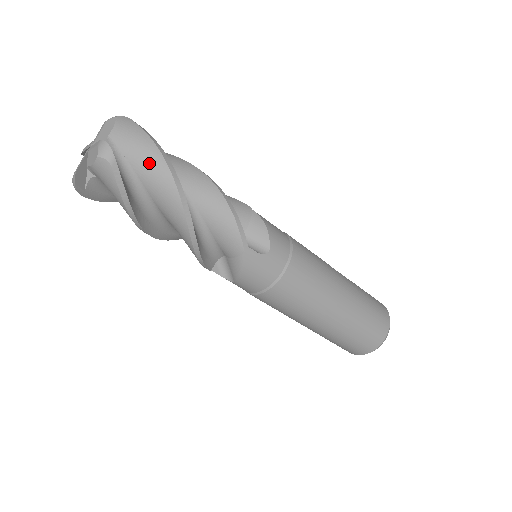
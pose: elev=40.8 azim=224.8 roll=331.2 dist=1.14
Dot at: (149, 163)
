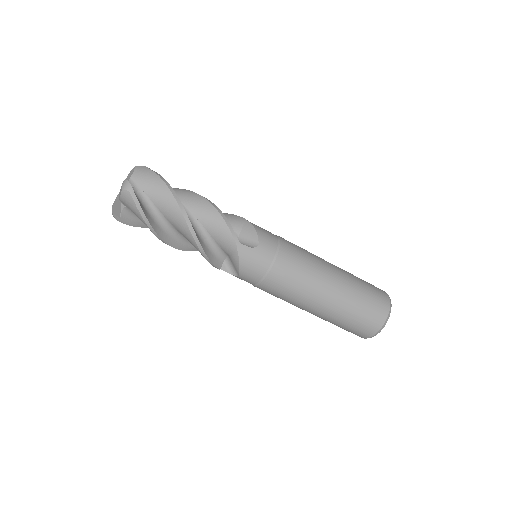
Dot at: (158, 191)
